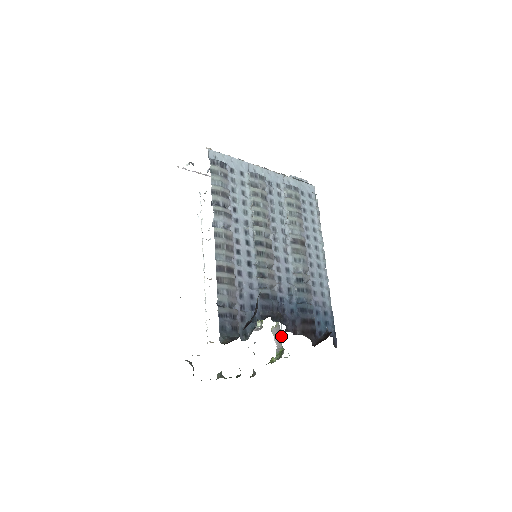
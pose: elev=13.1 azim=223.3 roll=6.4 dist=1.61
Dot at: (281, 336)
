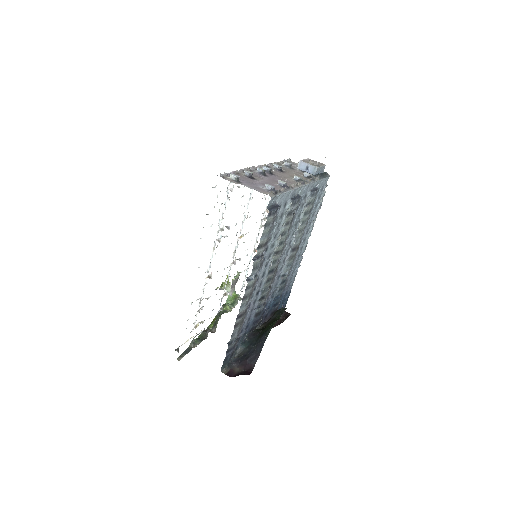
Dot at: occluded
